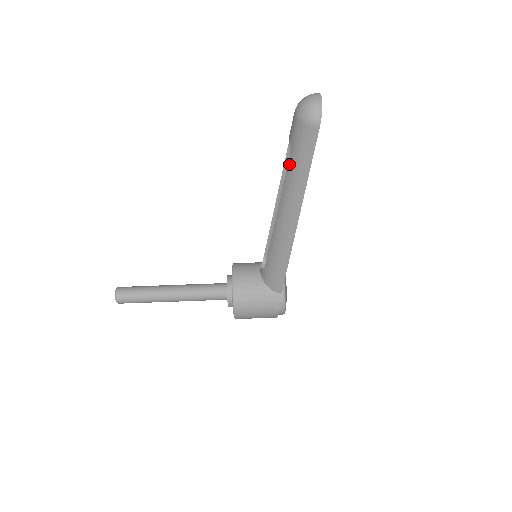
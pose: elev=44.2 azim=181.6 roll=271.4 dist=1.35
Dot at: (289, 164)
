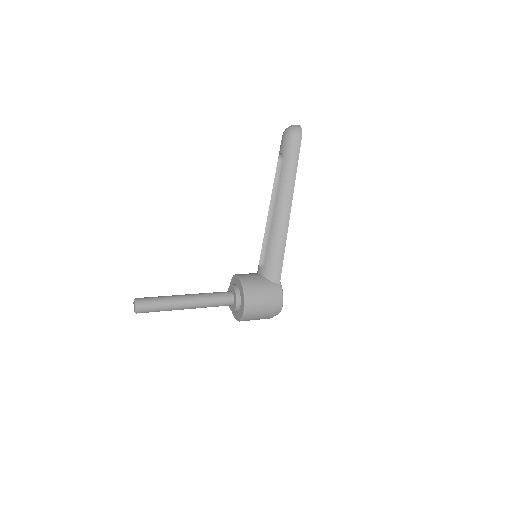
Dot at: (283, 166)
